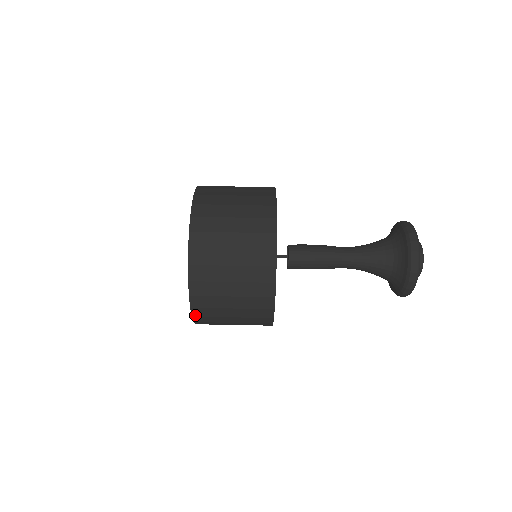
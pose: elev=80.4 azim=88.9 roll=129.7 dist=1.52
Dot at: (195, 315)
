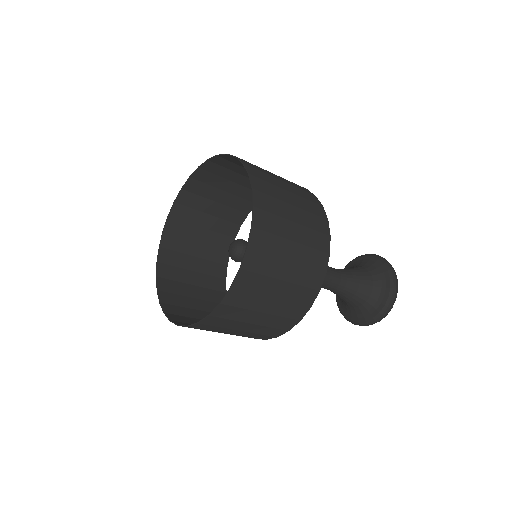
Dot at: (159, 279)
